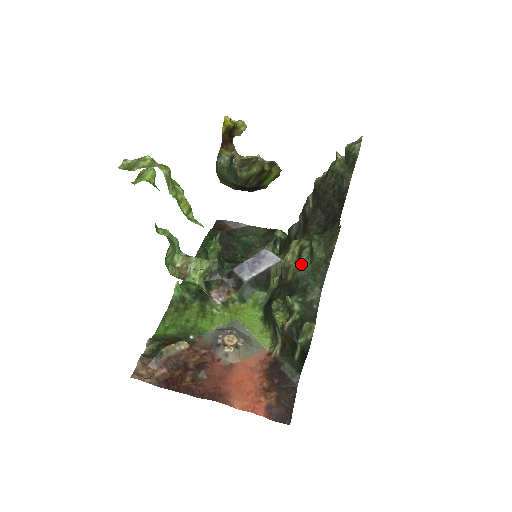
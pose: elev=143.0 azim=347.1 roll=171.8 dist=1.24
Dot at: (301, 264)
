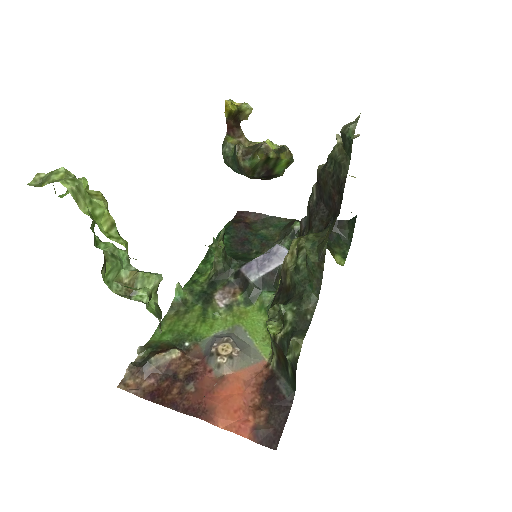
Dot at: (297, 267)
